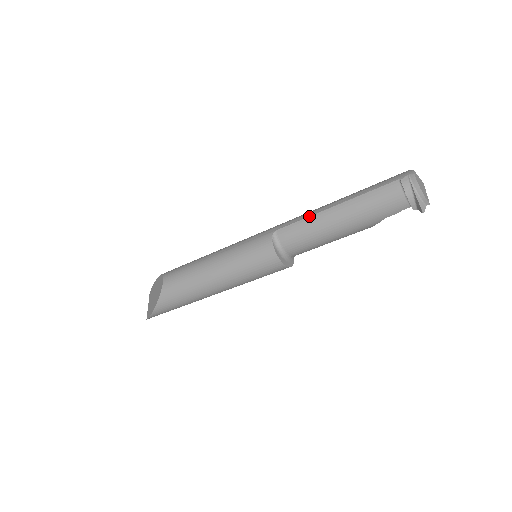
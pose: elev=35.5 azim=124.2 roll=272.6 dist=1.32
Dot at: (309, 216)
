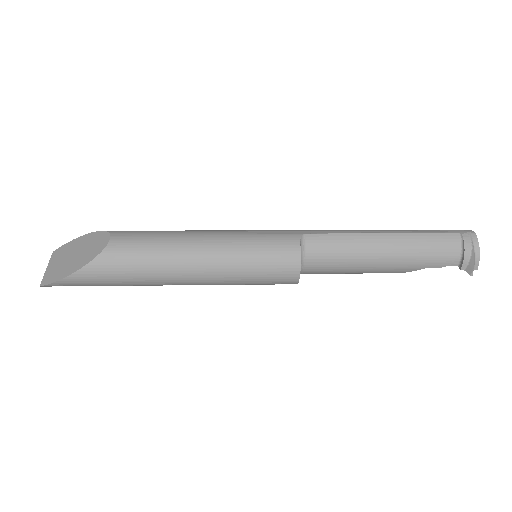
Dot at: (352, 233)
